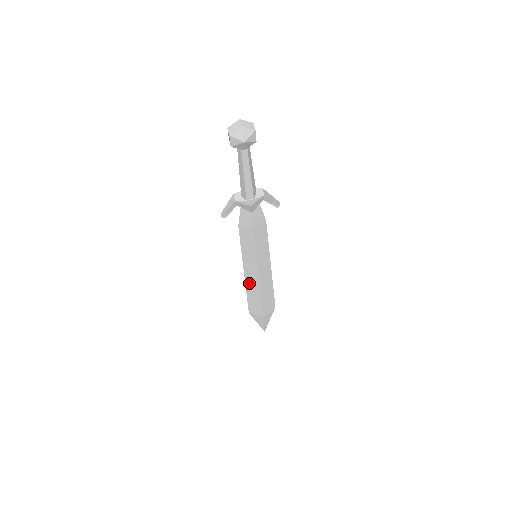
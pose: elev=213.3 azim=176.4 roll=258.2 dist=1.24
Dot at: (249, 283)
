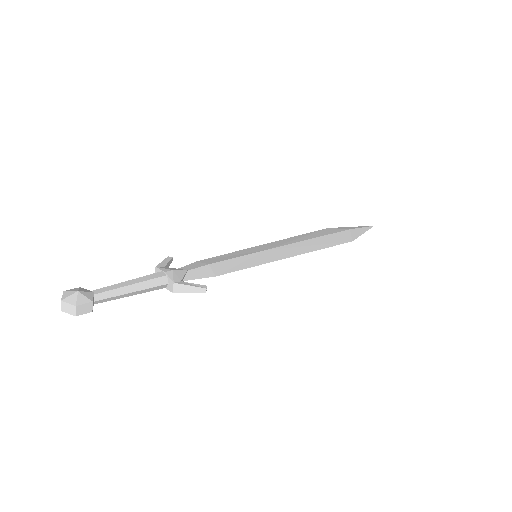
Dot at: occluded
